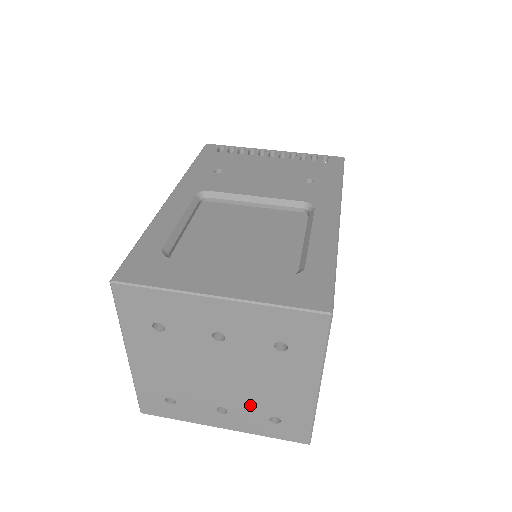
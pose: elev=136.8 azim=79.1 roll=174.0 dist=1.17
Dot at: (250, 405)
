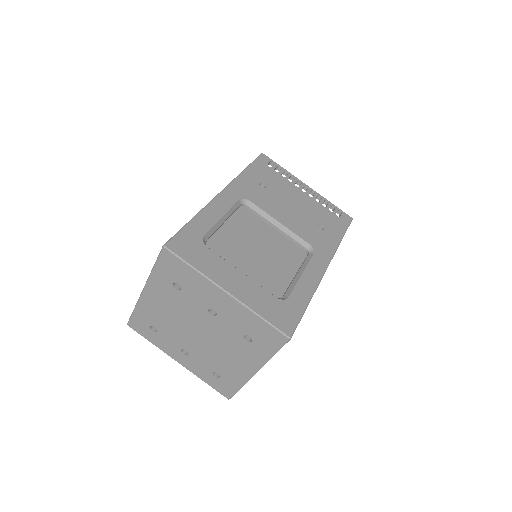
Dot at: (206, 359)
